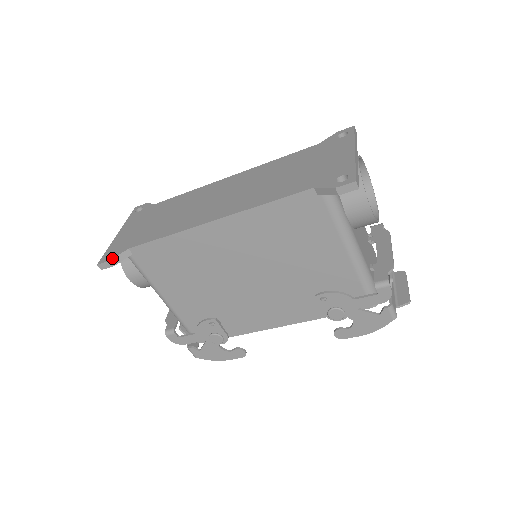
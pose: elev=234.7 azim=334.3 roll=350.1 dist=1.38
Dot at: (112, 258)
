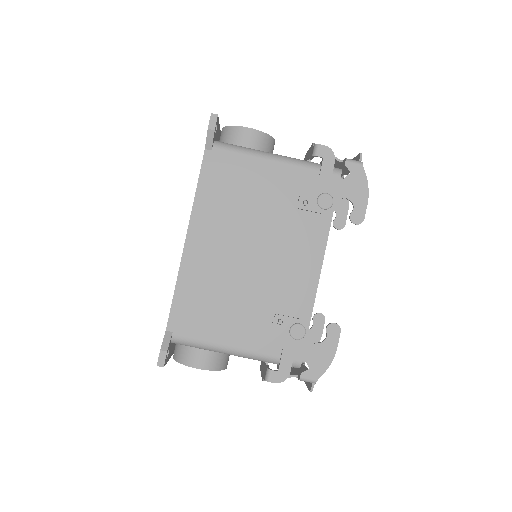
Dot at: occluded
